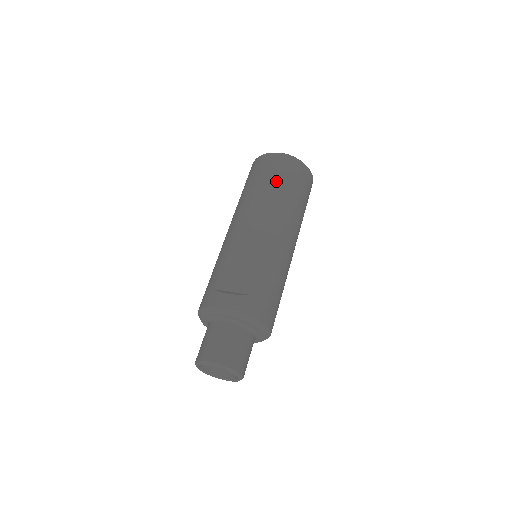
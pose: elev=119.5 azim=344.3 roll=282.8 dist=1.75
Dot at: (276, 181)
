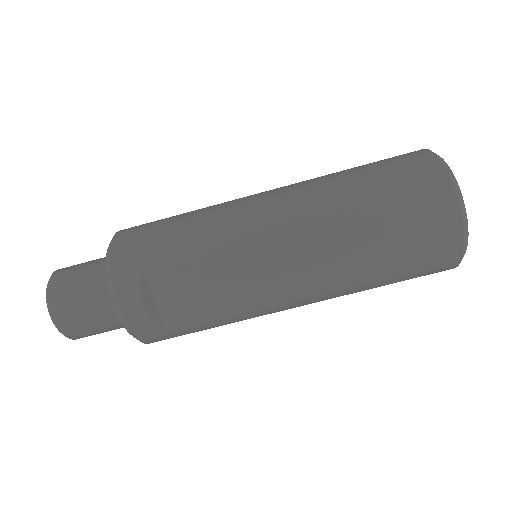
Dot at: (391, 258)
